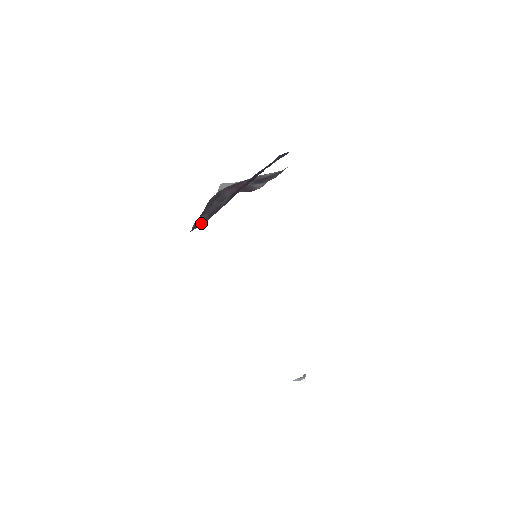
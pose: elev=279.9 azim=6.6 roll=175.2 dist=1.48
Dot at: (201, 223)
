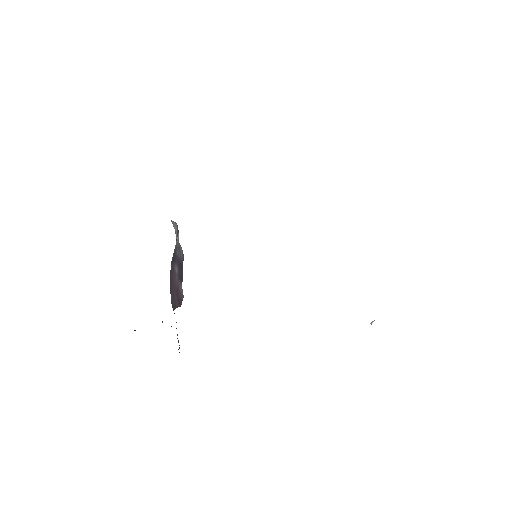
Dot at: occluded
